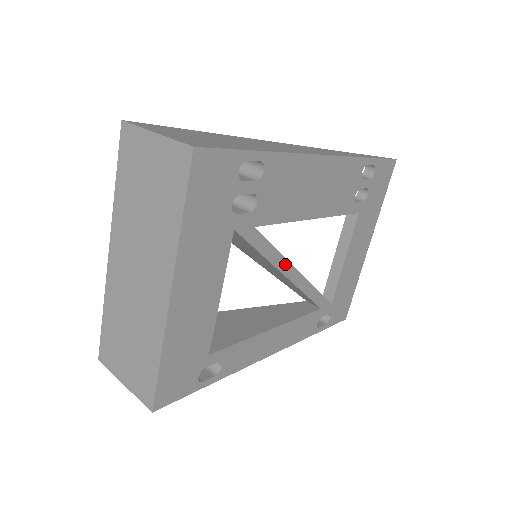
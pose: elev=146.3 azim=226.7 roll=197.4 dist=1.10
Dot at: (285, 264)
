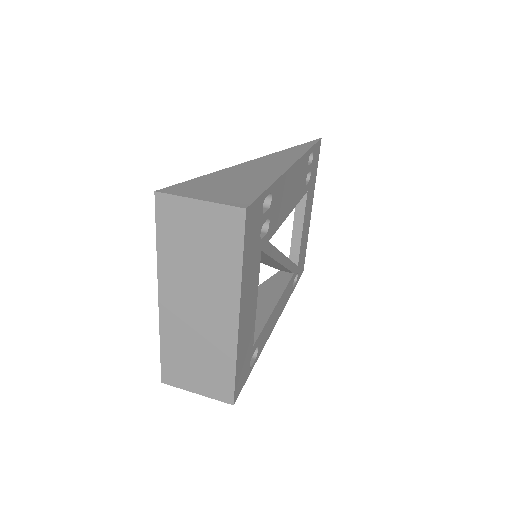
Dot at: (280, 255)
